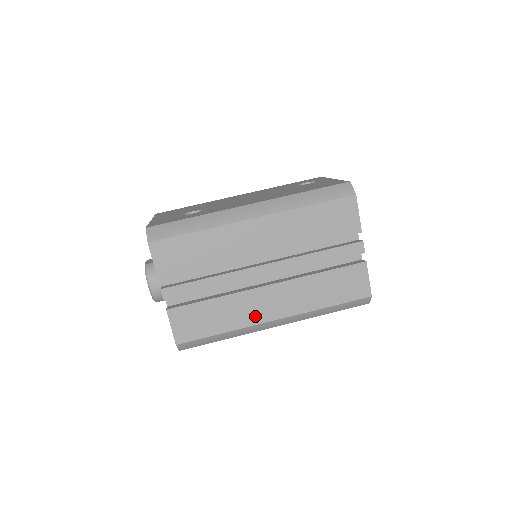
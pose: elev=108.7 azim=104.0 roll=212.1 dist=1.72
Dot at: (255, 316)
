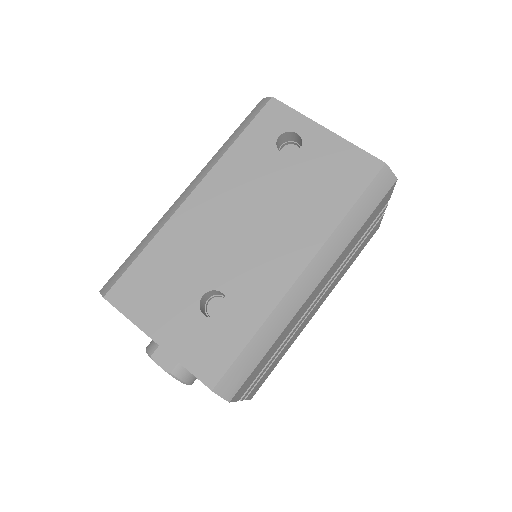
Dot at: (305, 325)
